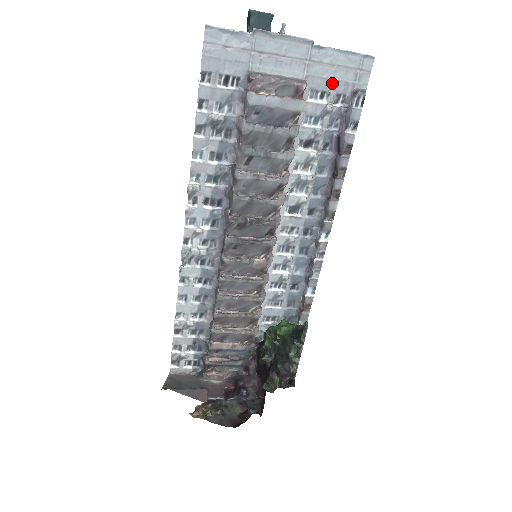
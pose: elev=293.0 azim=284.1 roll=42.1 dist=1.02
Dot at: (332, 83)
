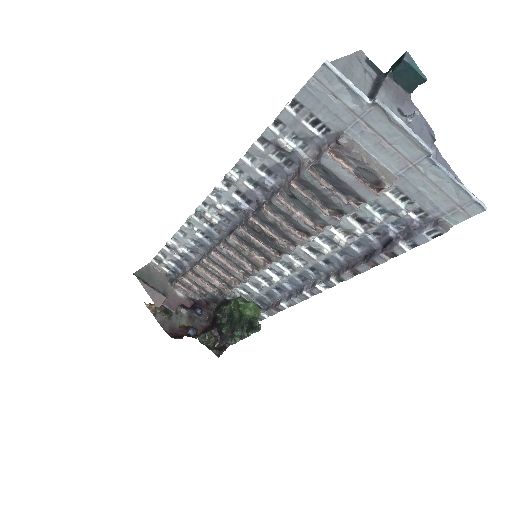
Dot at: (422, 198)
